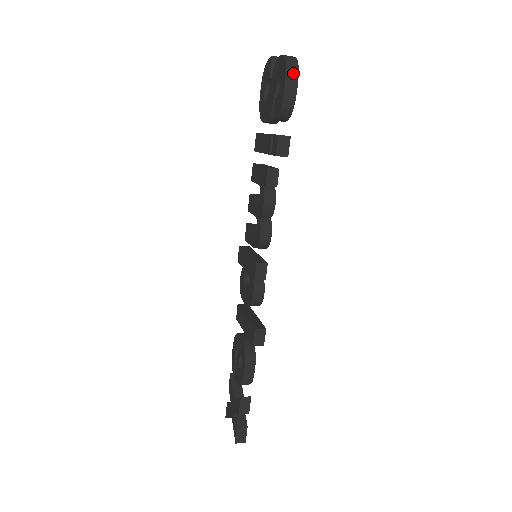
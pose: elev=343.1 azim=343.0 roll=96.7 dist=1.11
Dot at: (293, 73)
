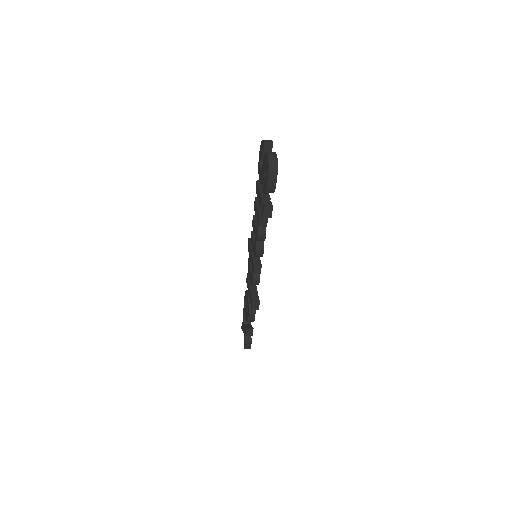
Dot at: (274, 173)
